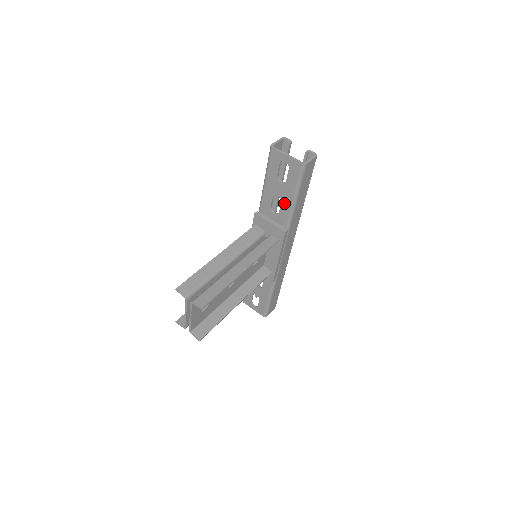
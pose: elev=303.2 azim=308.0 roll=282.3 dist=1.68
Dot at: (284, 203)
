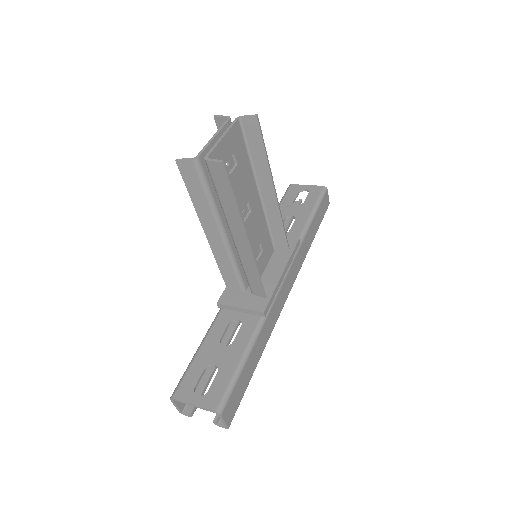
Dot at: (298, 220)
